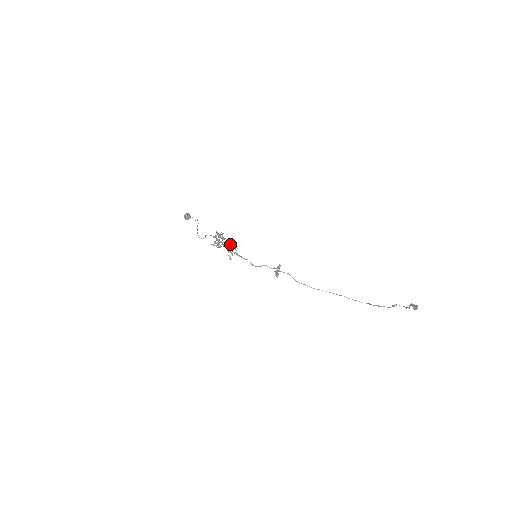
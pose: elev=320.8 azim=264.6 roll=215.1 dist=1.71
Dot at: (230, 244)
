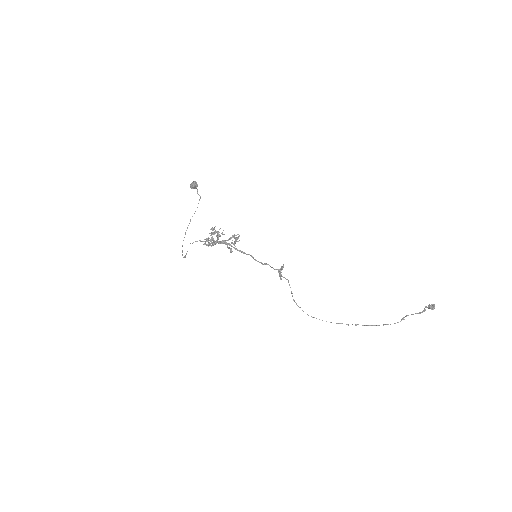
Dot at: occluded
